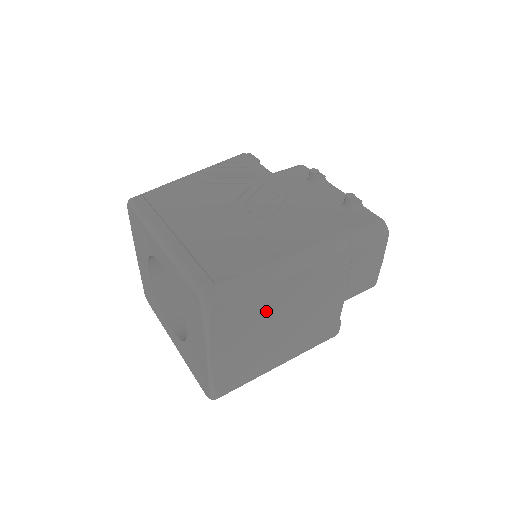
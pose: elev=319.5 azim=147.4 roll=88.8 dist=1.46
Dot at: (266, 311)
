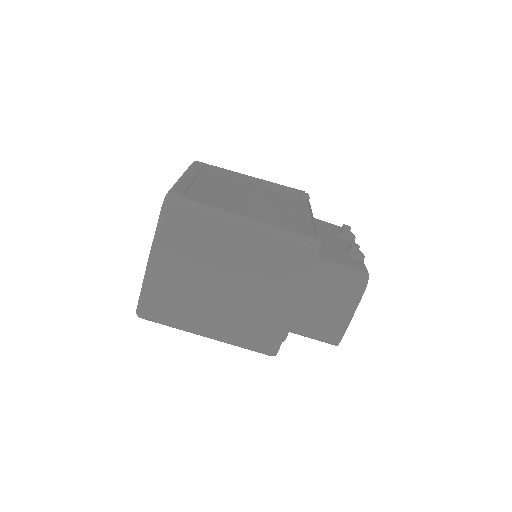
Dot at: (211, 254)
